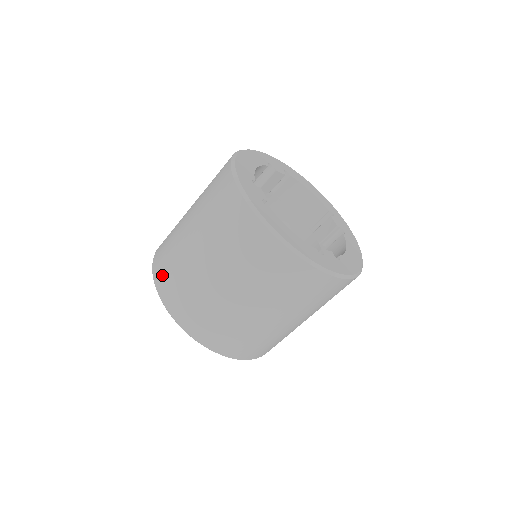
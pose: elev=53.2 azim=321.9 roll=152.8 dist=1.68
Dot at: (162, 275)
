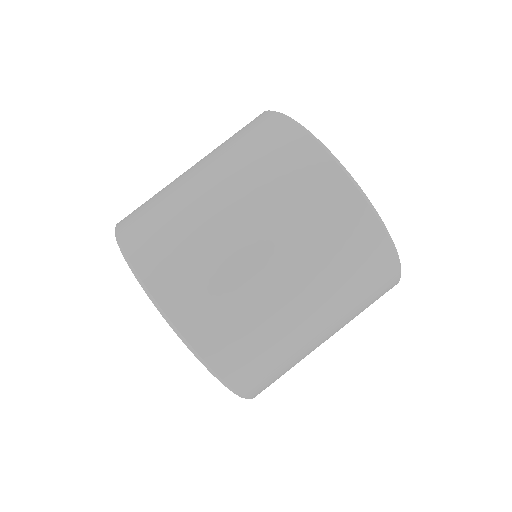
Dot at: occluded
